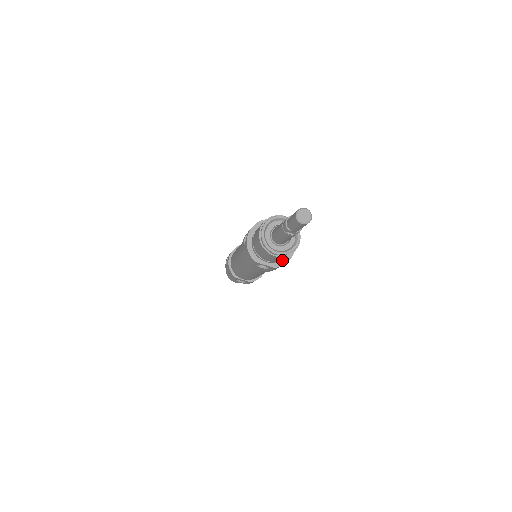
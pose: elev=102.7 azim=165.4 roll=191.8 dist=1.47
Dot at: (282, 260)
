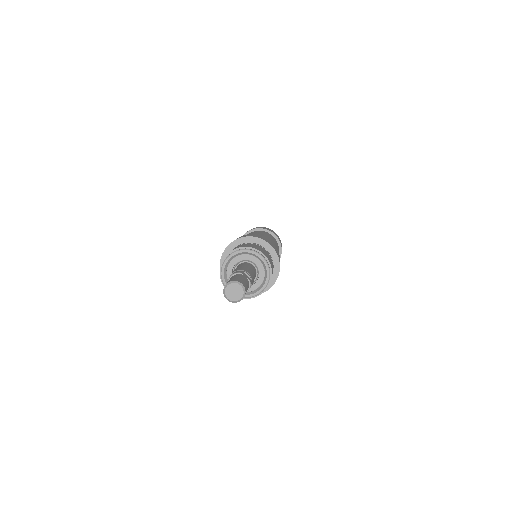
Dot at: occluded
